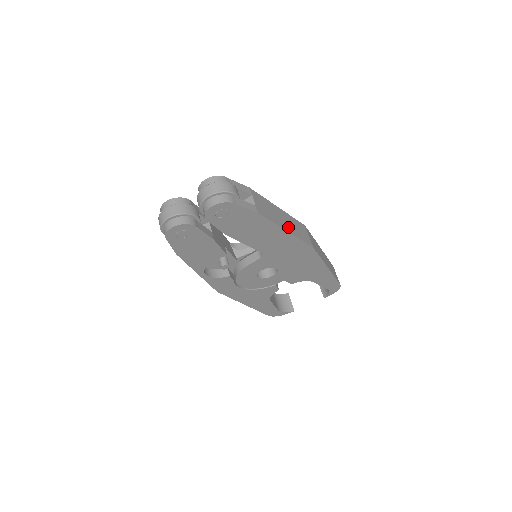
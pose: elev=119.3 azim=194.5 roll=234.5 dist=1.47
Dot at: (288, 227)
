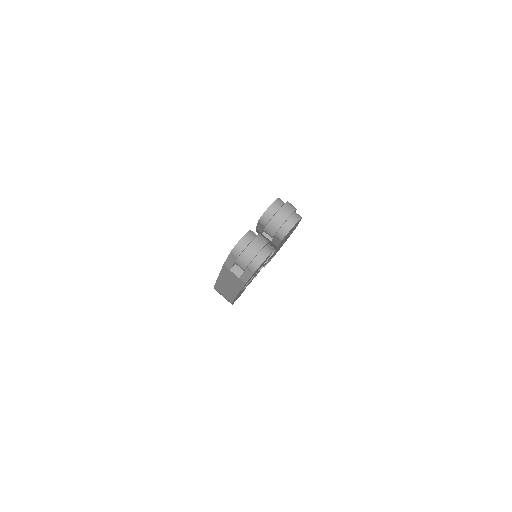
Dot at: occluded
